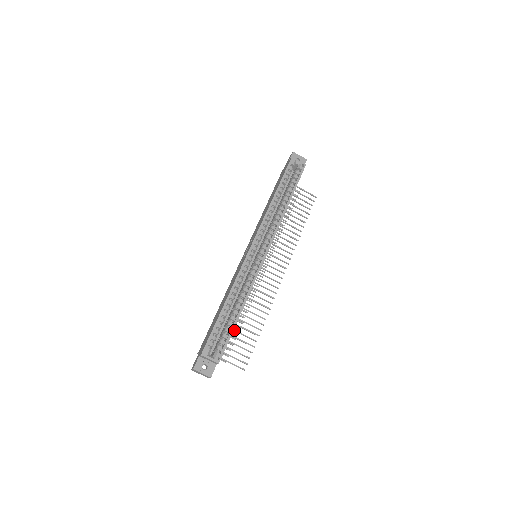
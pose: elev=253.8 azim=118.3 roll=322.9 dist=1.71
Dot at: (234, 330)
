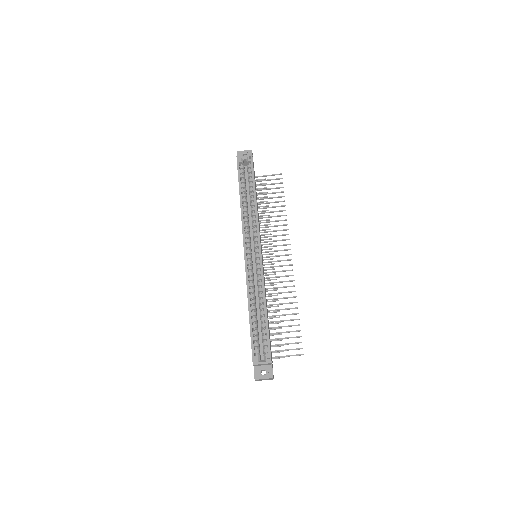
Dot at: (275, 327)
